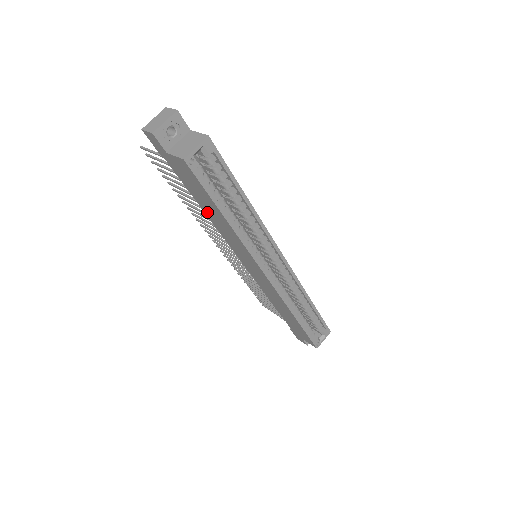
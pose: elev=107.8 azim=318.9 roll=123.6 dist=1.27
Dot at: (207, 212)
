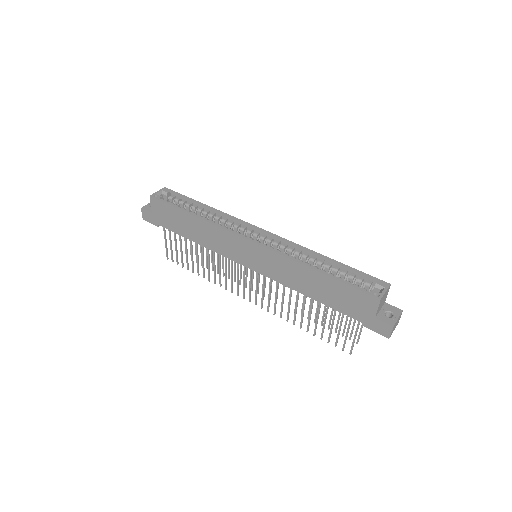
Dot at: (195, 238)
